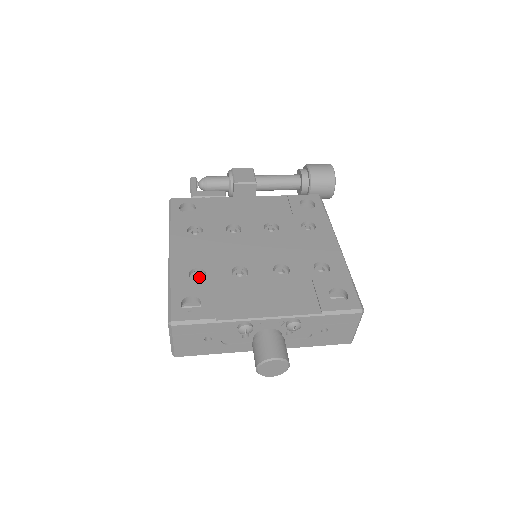
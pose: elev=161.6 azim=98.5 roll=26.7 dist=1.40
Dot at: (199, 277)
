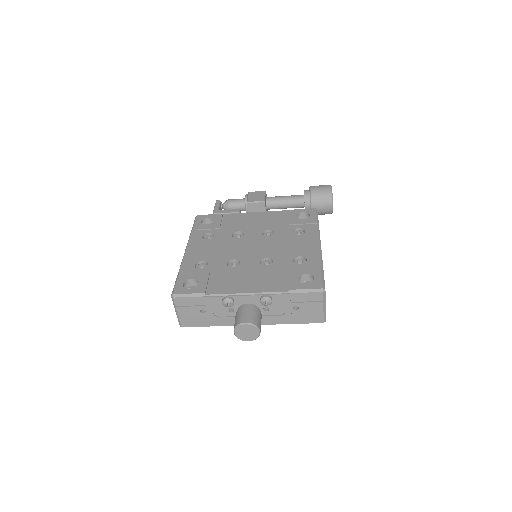
Dot at: occluded
